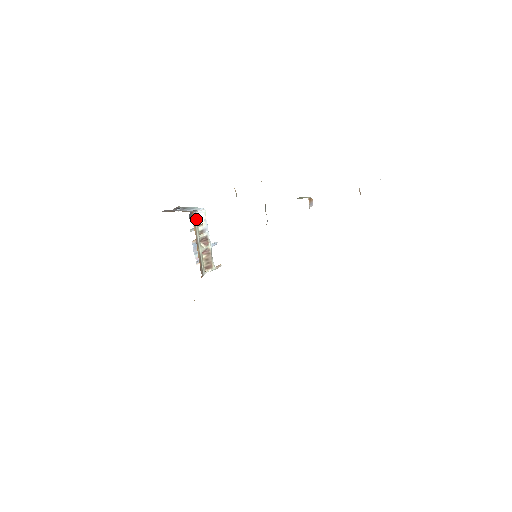
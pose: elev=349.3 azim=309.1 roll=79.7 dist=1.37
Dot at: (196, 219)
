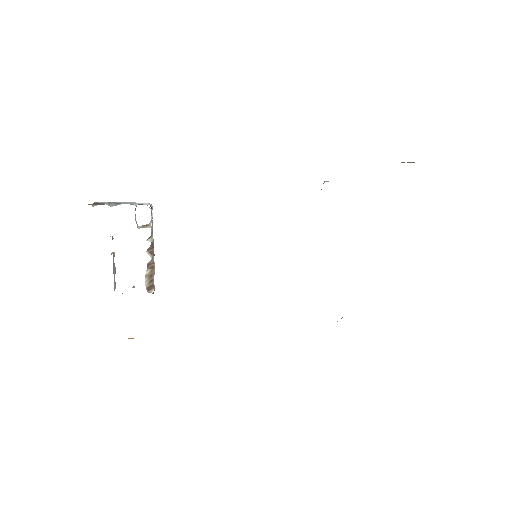
Dot at: occluded
